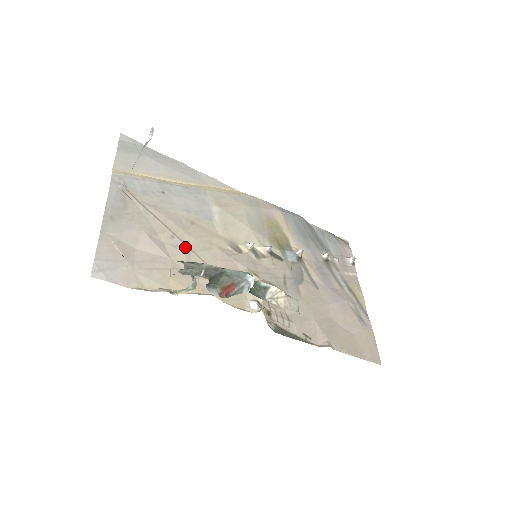
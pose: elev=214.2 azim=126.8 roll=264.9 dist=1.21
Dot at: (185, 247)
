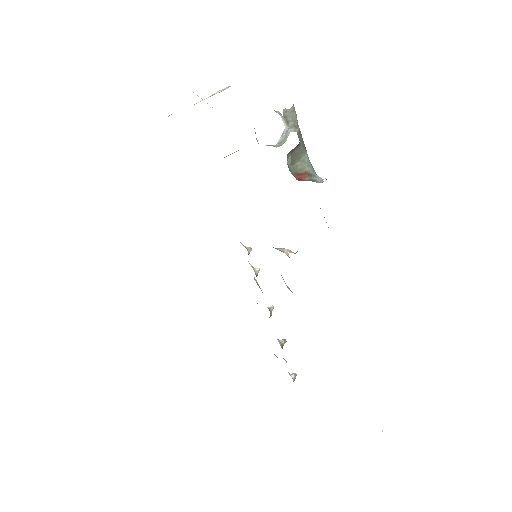
Dot at: occluded
